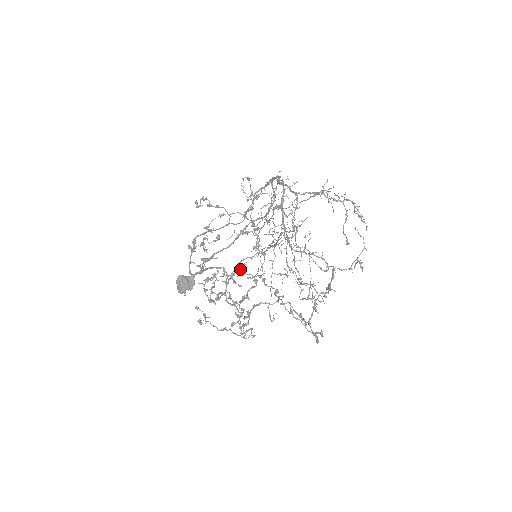
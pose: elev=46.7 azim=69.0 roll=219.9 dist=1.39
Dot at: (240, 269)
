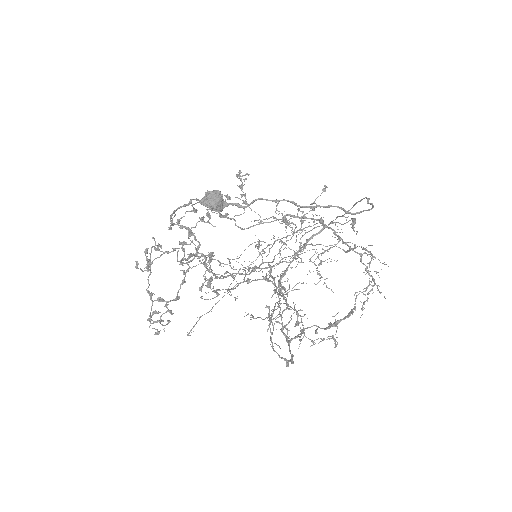
Dot at: occluded
